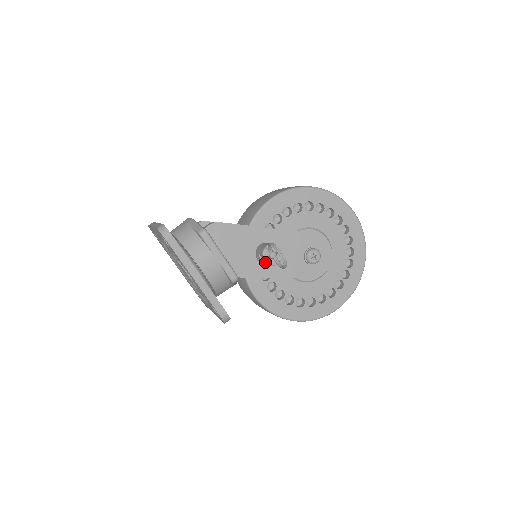
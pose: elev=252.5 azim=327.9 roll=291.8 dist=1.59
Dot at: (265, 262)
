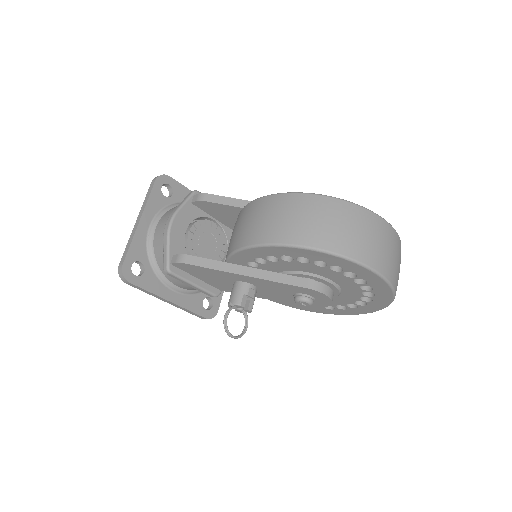
Dot at: occluded
